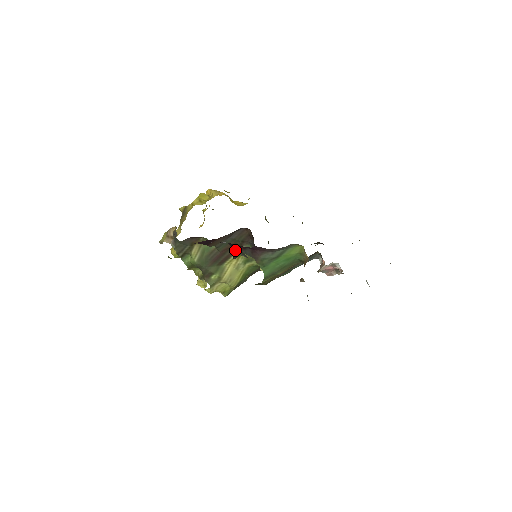
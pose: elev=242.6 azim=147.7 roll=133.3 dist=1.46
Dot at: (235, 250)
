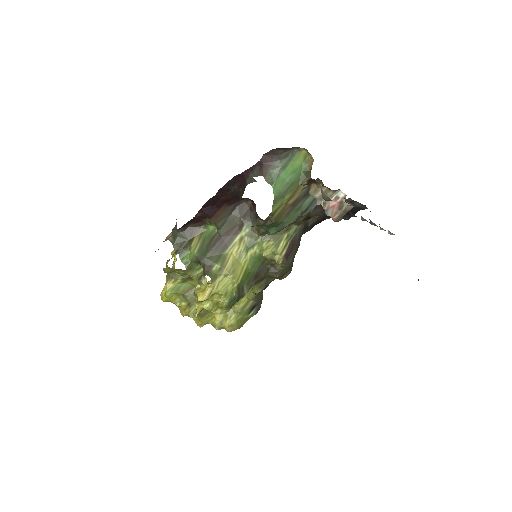
Dot at: (242, 186)
